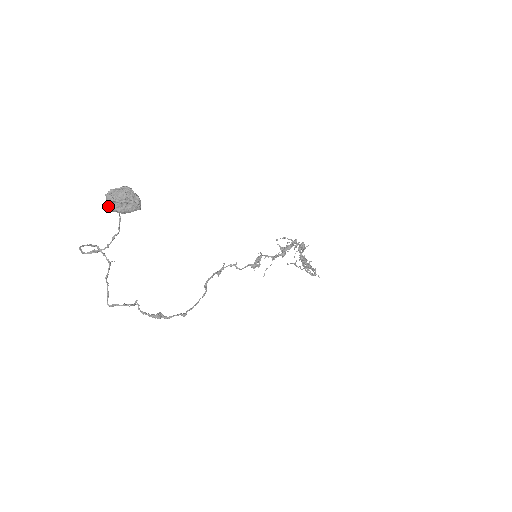
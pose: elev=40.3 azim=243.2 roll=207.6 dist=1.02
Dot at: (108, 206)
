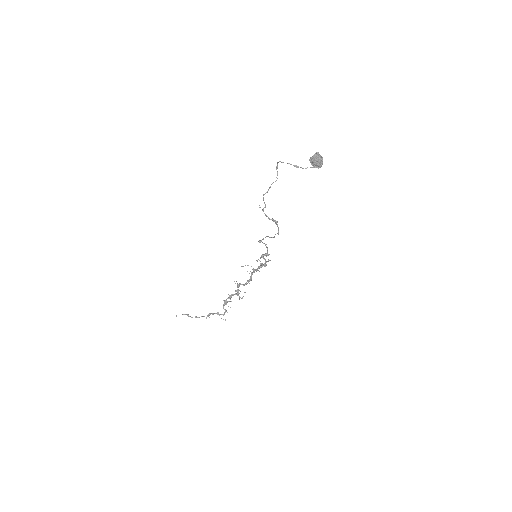
Dot at: (316, 156)
